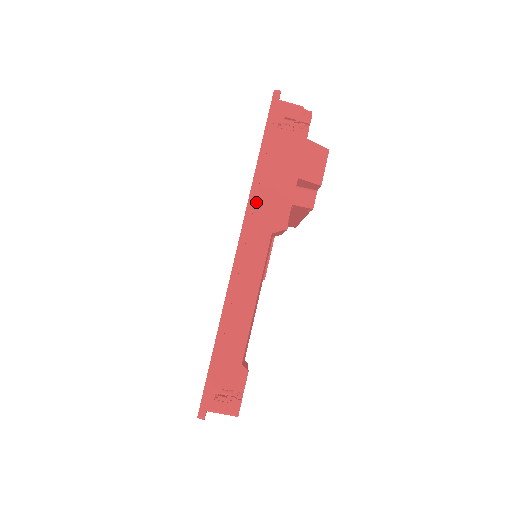
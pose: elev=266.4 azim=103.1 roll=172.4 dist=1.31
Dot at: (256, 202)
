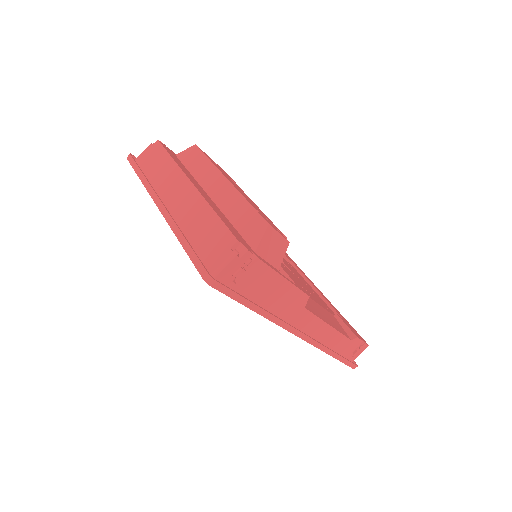
Dot at: (278, 314)
